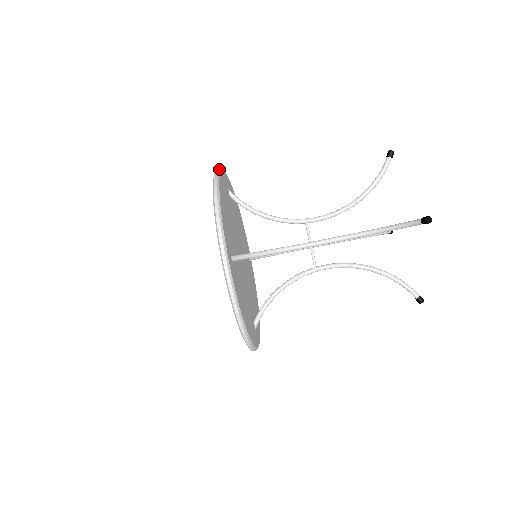
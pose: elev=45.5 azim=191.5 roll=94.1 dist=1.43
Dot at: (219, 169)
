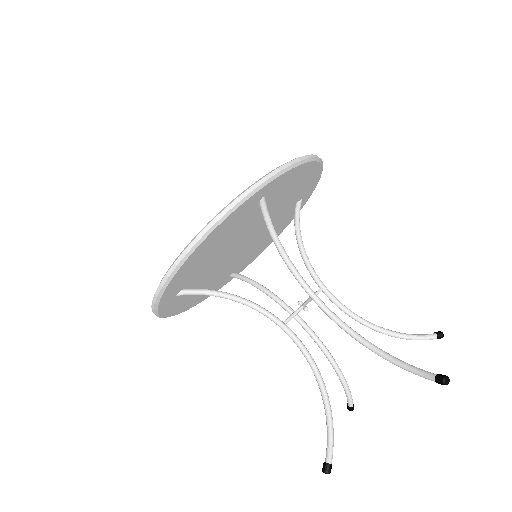
Dot at: occluded
